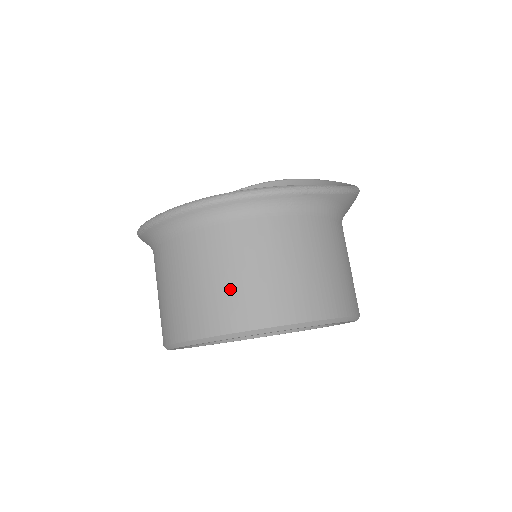
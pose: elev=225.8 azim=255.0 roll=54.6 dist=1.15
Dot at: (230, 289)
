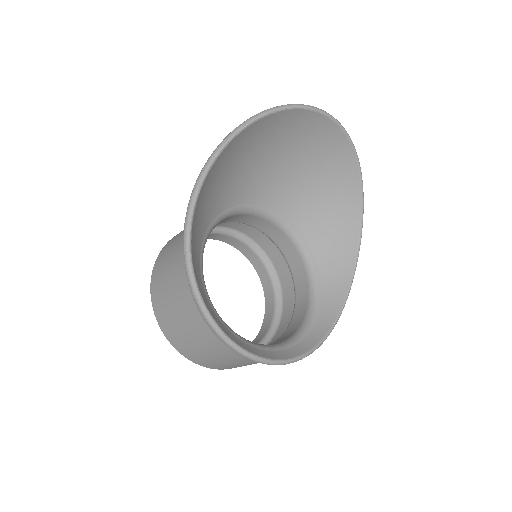
Dot at: (229, 366)
